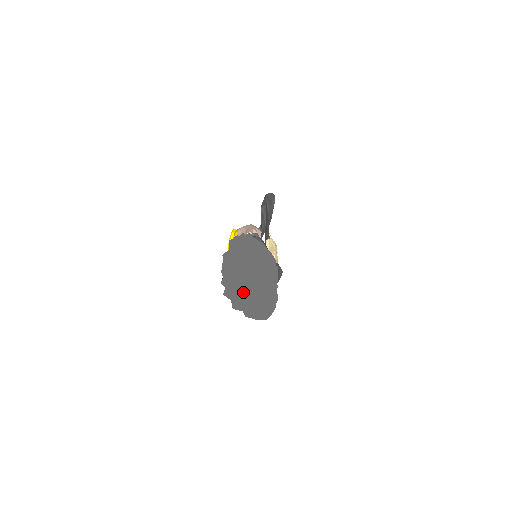
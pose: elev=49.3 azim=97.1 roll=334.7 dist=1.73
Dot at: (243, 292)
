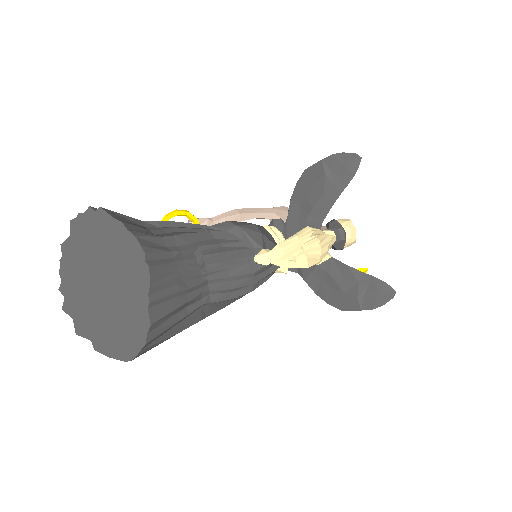
Dot at: (91, 307)
